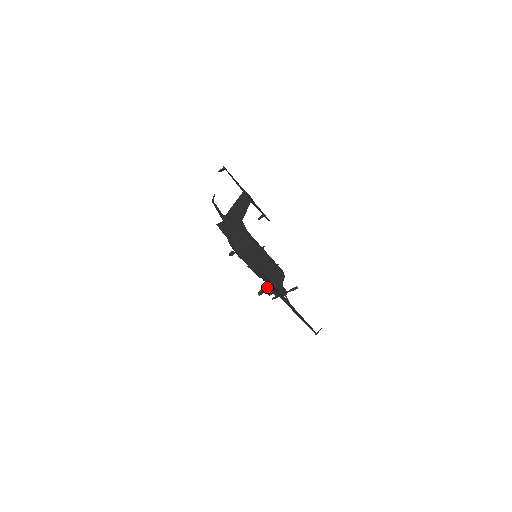
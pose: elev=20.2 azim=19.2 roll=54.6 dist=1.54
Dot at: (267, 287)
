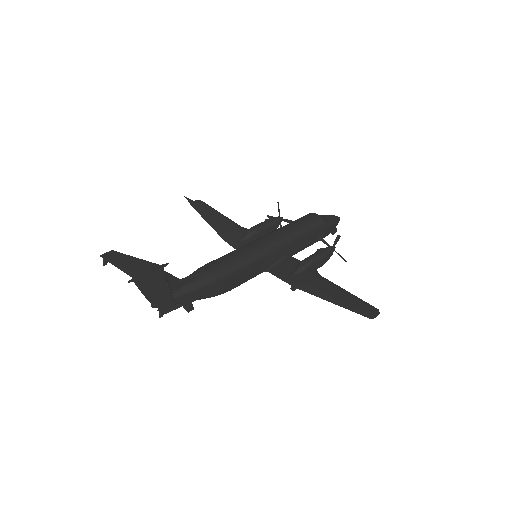
Dot at: occluded
